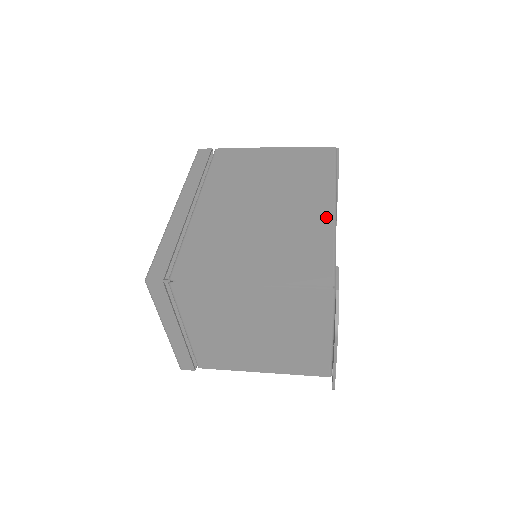
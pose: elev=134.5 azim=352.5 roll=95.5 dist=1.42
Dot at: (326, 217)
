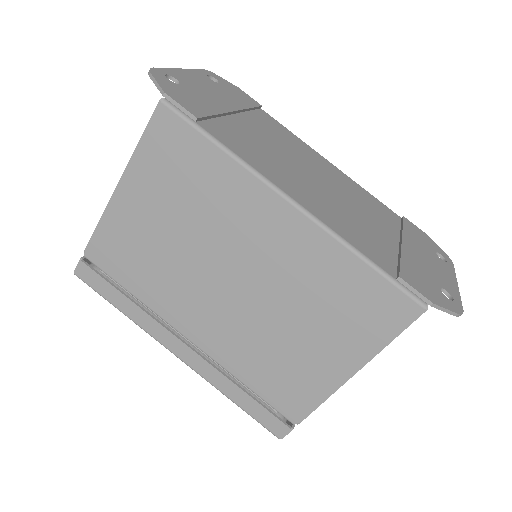
Dot at: (309, 233)
